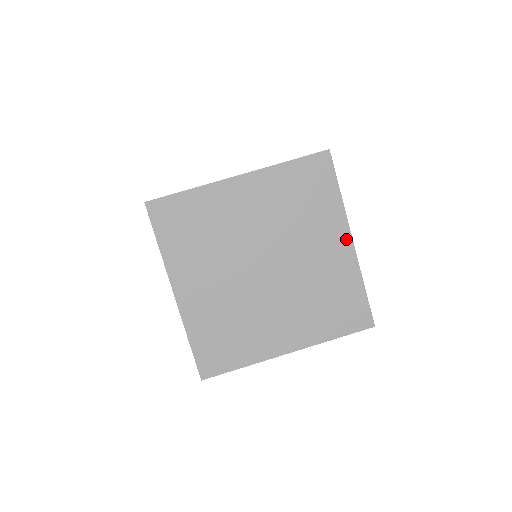
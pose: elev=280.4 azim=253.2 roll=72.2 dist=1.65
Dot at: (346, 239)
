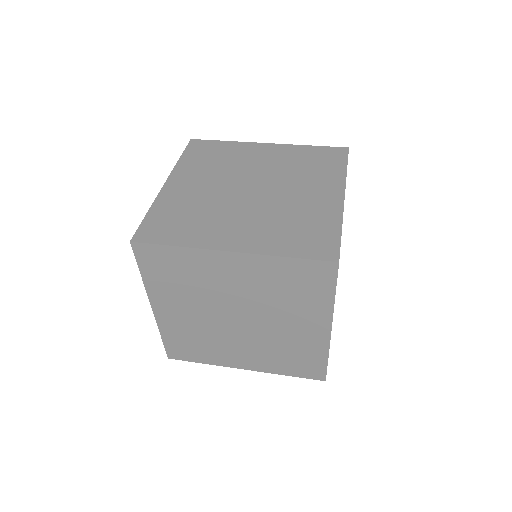
Dot at: (338, 194)
